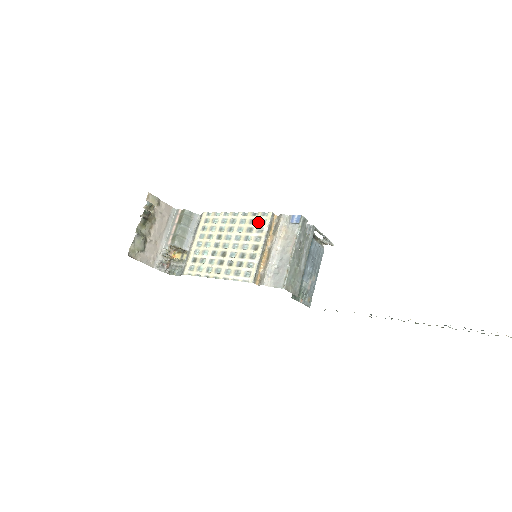
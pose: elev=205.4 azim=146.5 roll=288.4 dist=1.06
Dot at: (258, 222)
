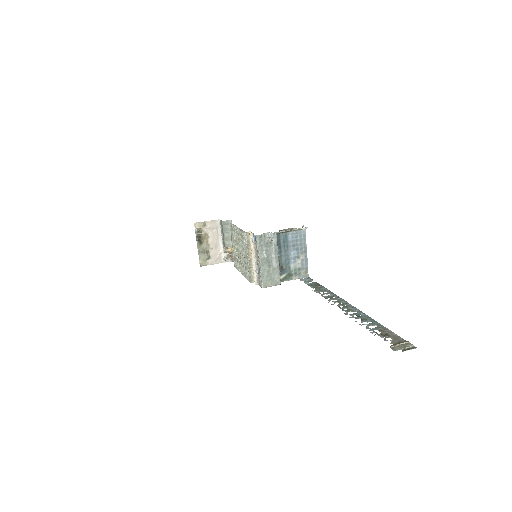
Dot at: (243, 238)
